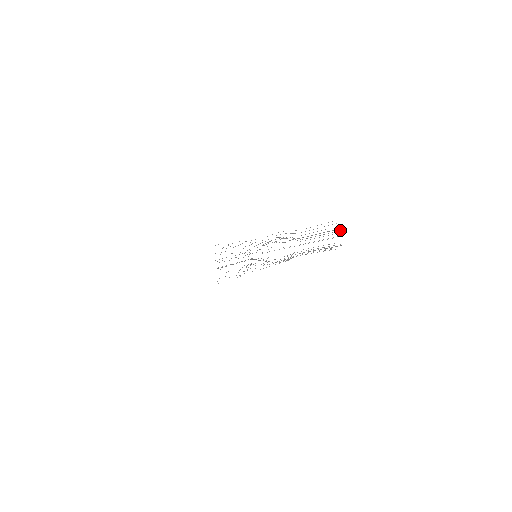
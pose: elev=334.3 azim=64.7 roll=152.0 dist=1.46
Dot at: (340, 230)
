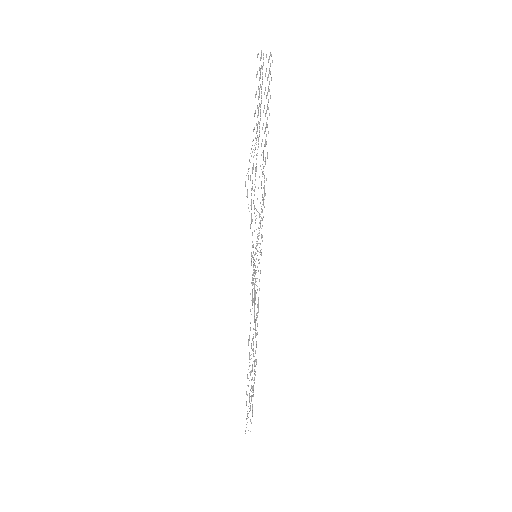
Dot at: (271, 55)
